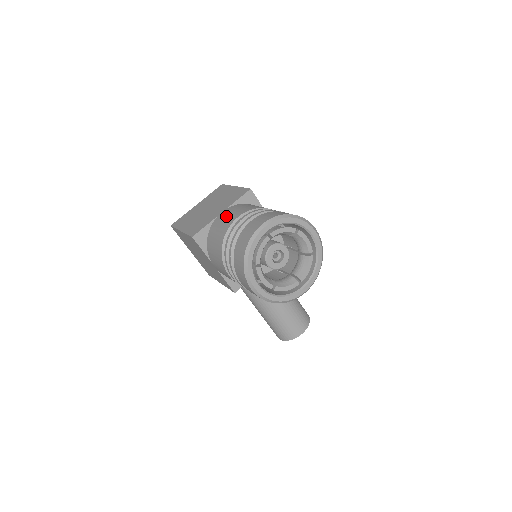
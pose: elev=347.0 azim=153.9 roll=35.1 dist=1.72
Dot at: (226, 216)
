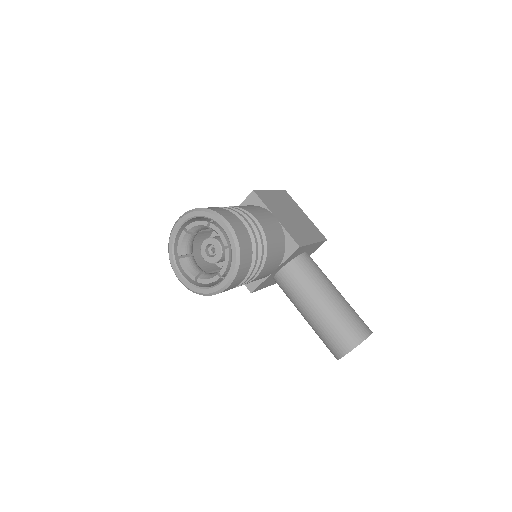
Dot at: occluded
